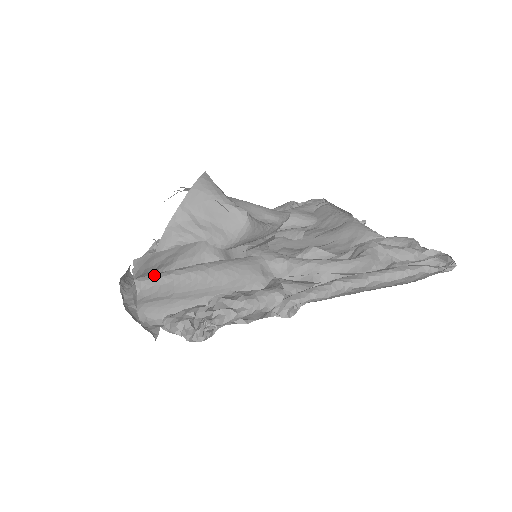
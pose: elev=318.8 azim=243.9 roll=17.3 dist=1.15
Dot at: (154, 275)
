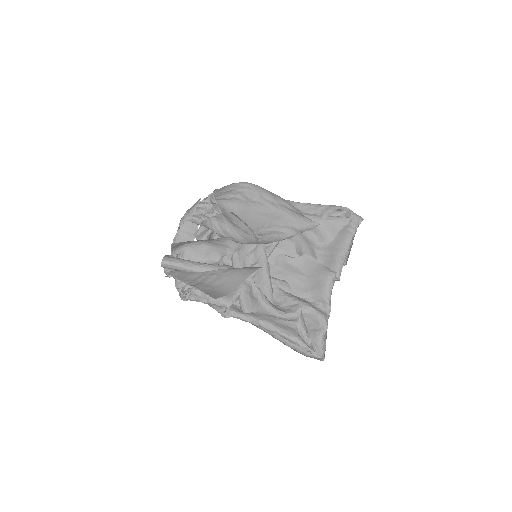
Dot at: (173, 263)
